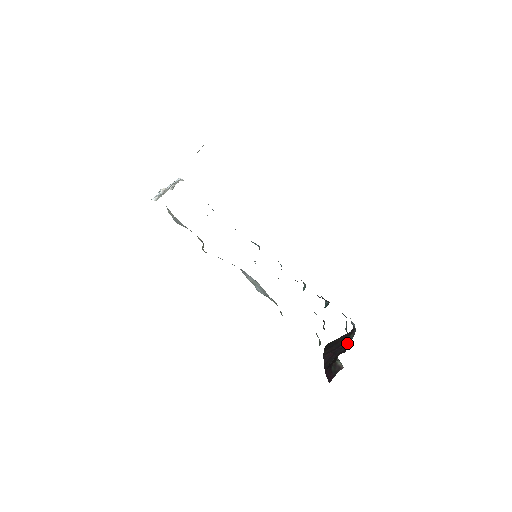
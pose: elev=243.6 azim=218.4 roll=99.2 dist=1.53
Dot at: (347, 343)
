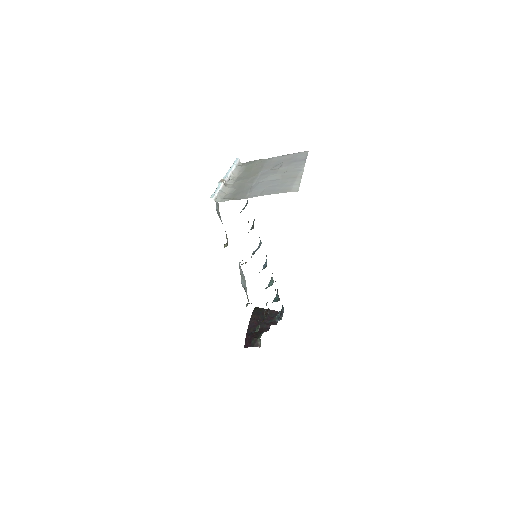
Dot at: (271, 324)
